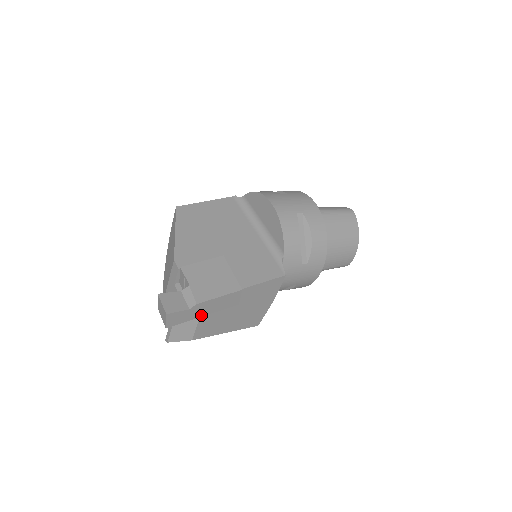
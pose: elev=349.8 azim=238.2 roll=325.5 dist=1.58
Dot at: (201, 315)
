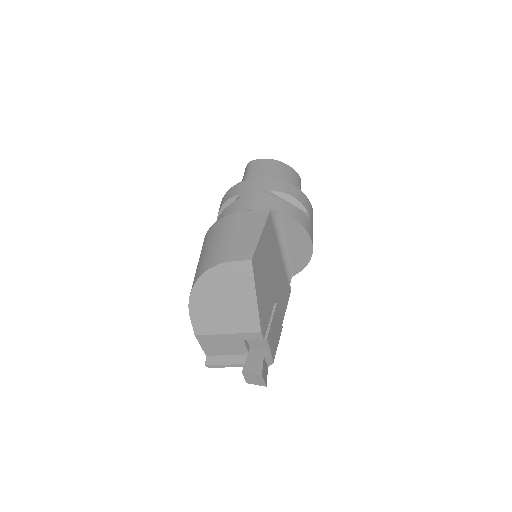
Dot at: occluded
